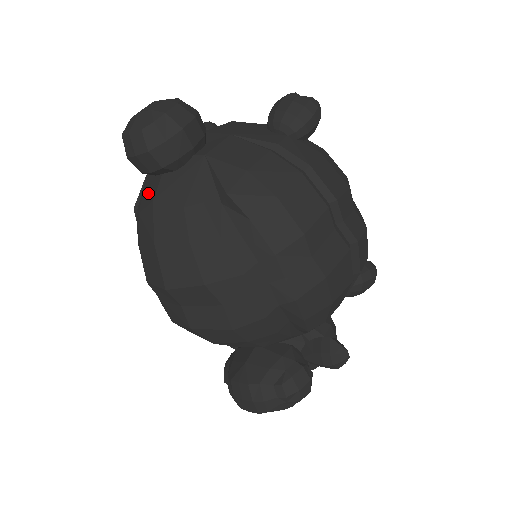
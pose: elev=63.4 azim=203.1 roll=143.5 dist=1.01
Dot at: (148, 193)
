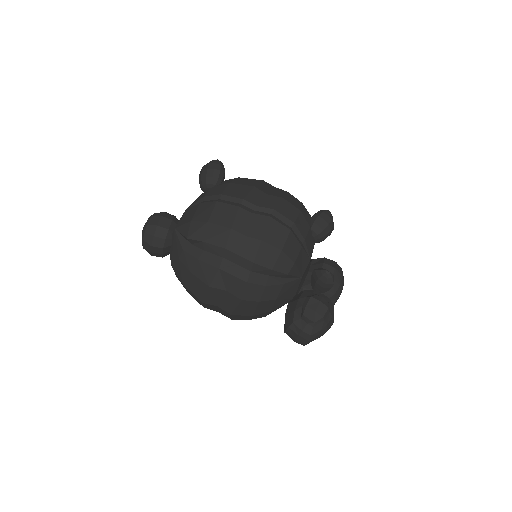
Dot at: occluded
